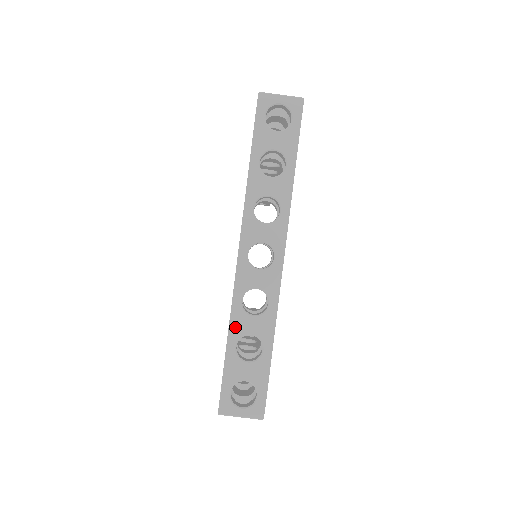
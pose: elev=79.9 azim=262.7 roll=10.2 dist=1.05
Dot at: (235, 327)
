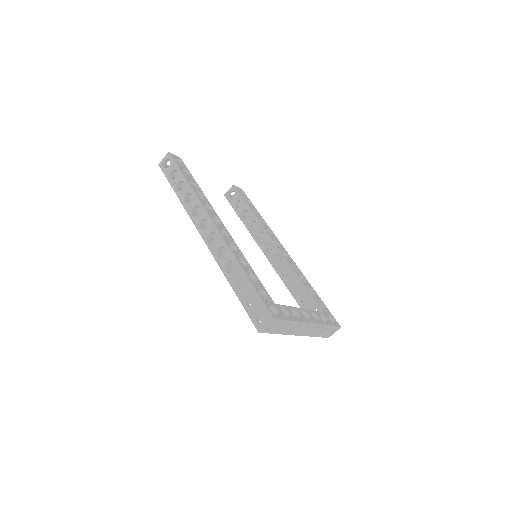
Dot at: (315, 336)
